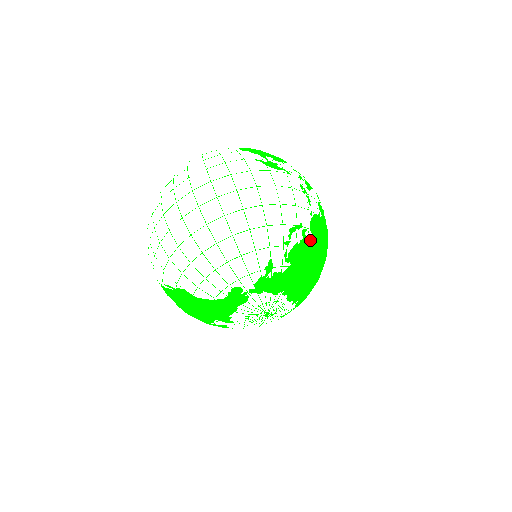
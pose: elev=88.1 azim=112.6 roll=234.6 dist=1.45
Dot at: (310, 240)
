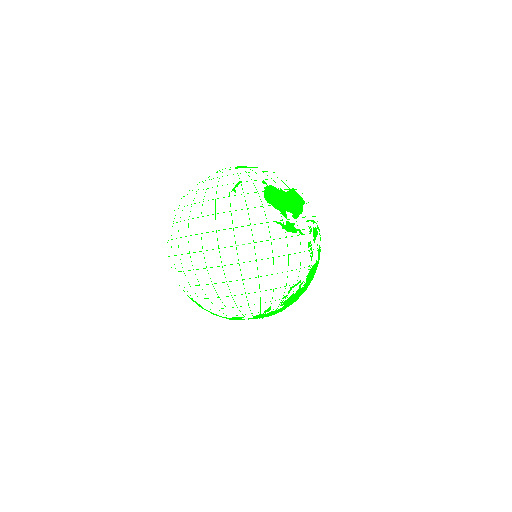
Dot at: (303, 287)
